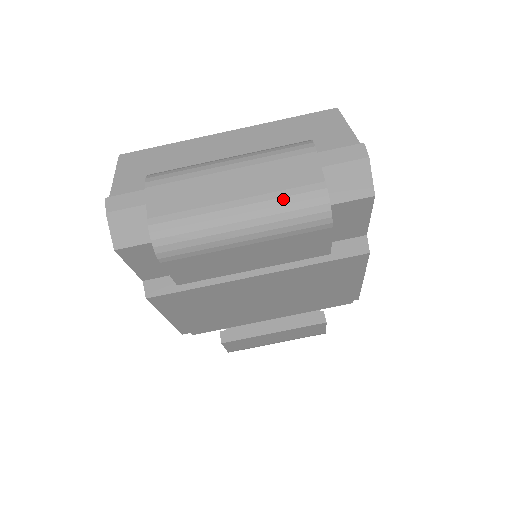
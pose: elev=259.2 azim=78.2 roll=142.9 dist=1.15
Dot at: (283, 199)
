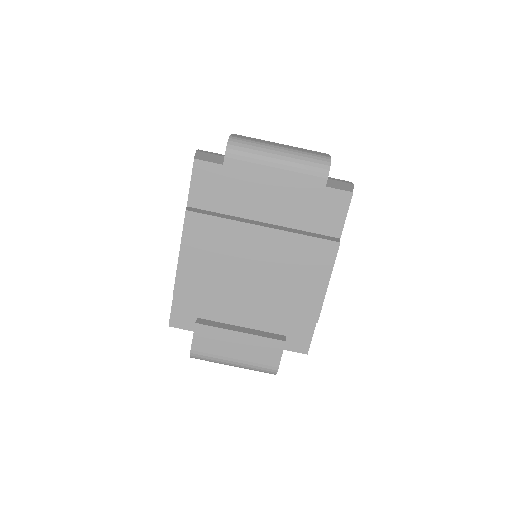
Dot at: (306, 153)
